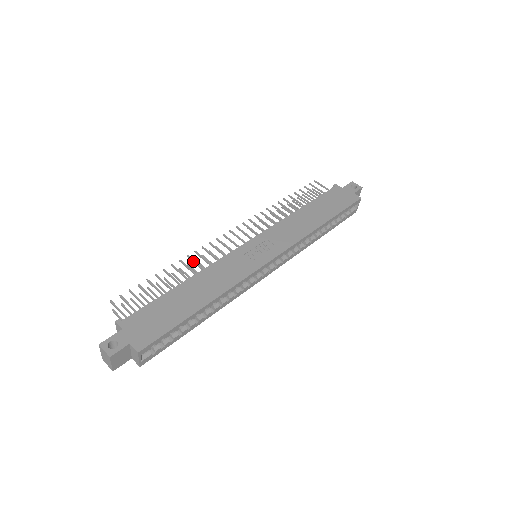
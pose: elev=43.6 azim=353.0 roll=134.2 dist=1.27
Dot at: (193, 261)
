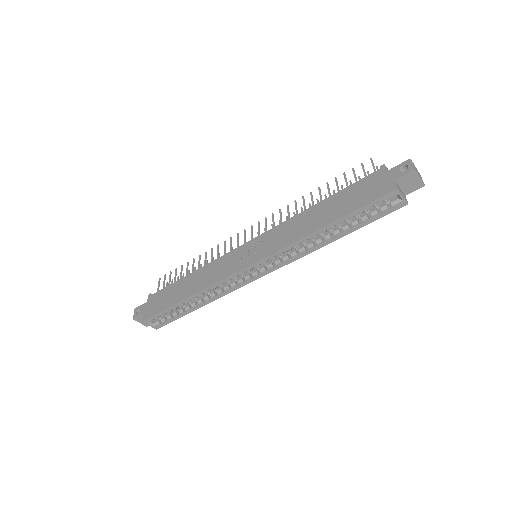
Dot at: (211, 254)
